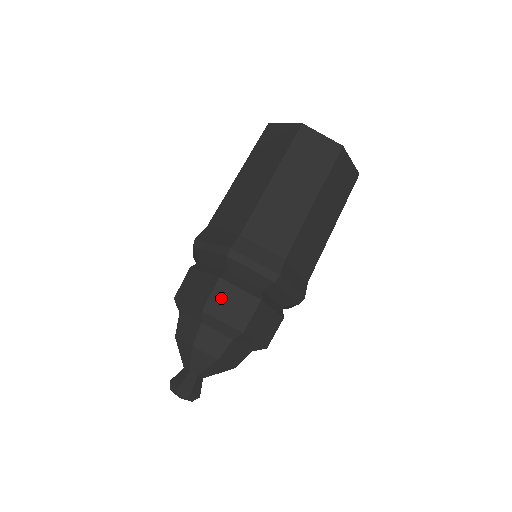
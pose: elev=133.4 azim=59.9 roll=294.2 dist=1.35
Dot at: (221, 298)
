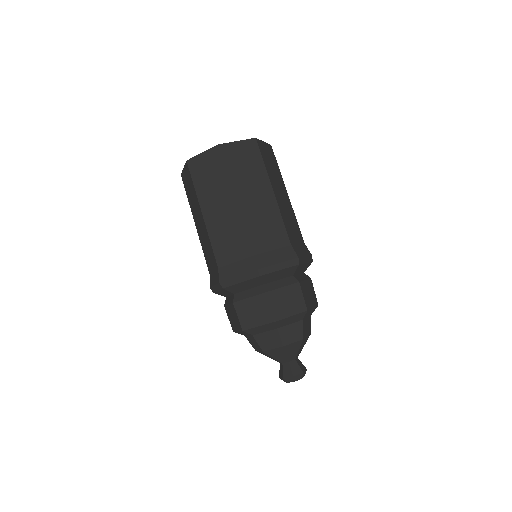
Dot at: (278, 304)
